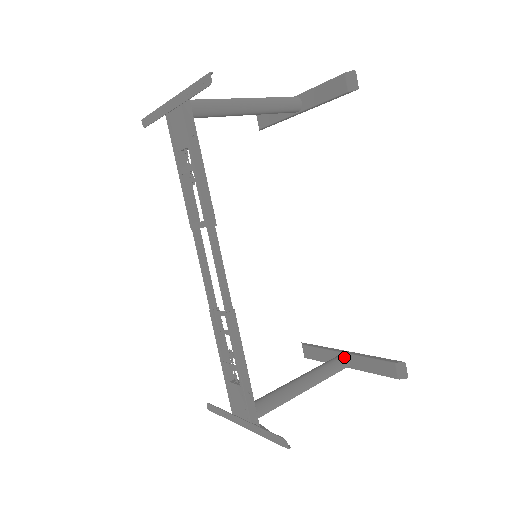
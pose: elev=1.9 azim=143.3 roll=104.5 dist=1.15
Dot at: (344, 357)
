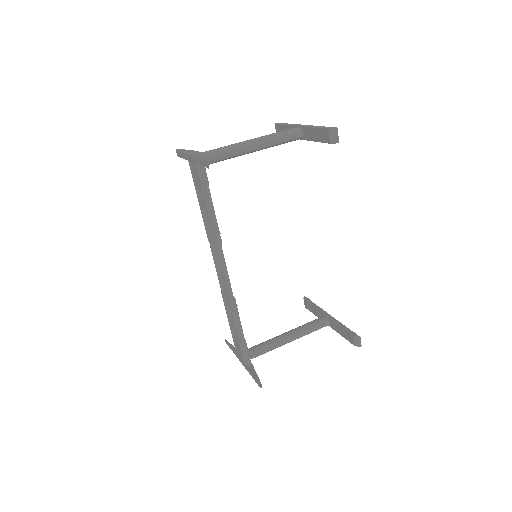
Dot at: (325, 319)
